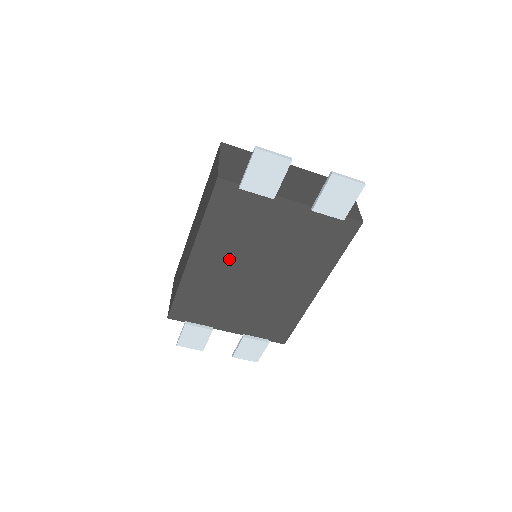
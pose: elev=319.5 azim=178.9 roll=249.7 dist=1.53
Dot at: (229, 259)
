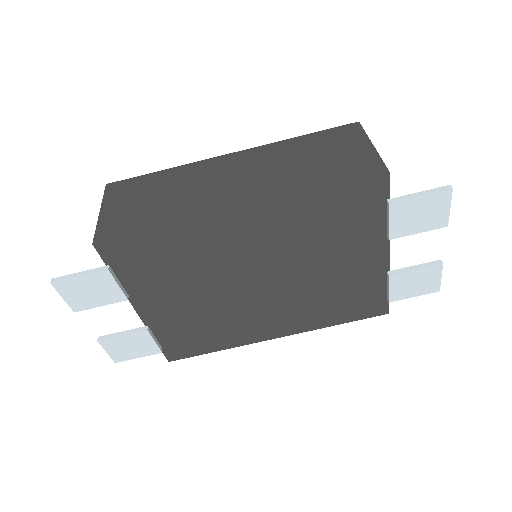
Dot at: (266, 248)
